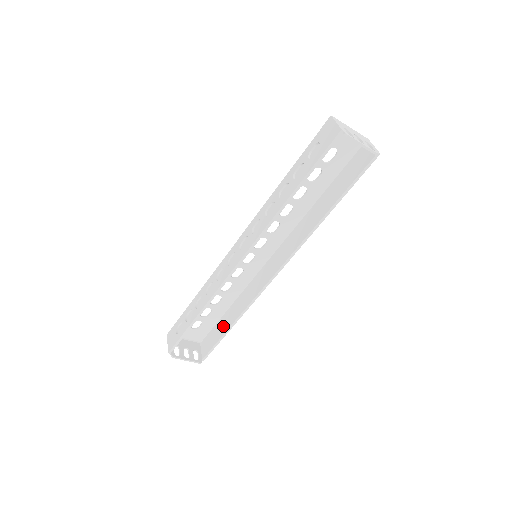
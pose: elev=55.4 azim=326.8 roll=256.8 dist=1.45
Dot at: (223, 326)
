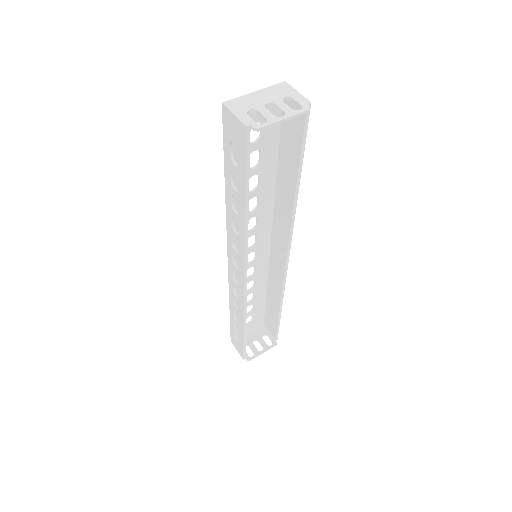
Dot at: (272, 311)
